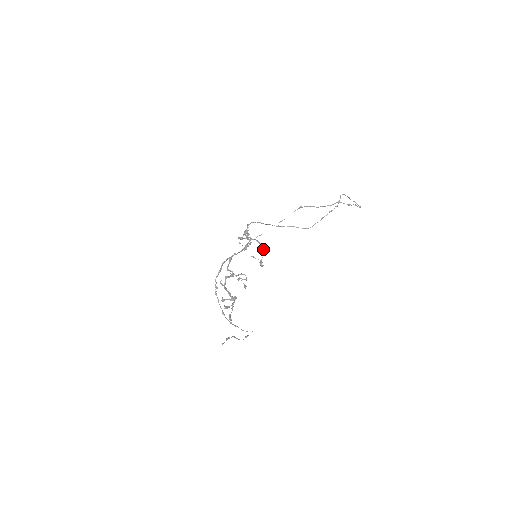
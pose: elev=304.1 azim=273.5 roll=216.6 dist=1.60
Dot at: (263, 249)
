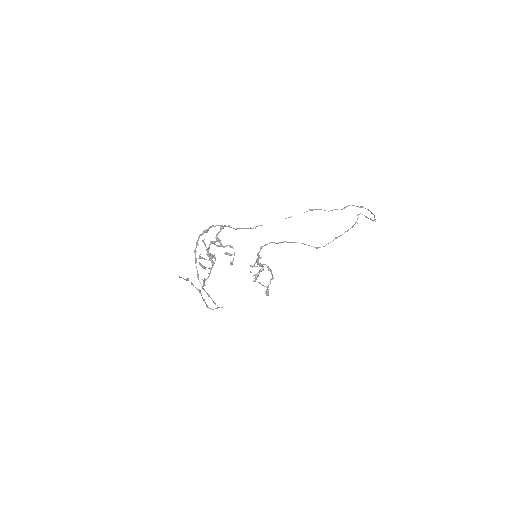
Dot at: (272, 276)
